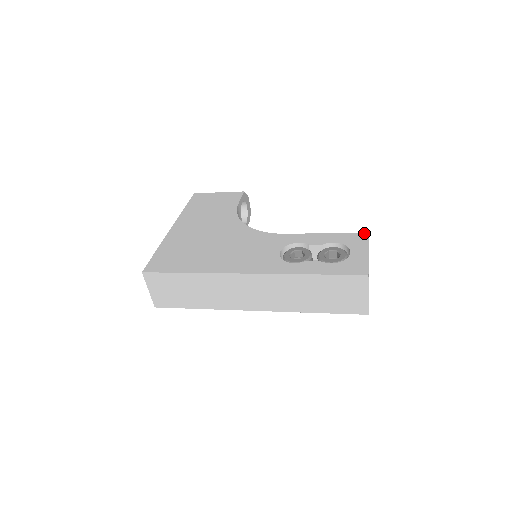
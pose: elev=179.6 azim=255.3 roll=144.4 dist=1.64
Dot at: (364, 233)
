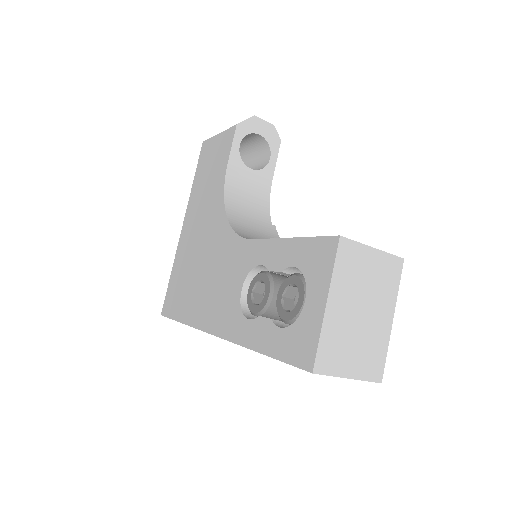
Dot at: (332, 237)
